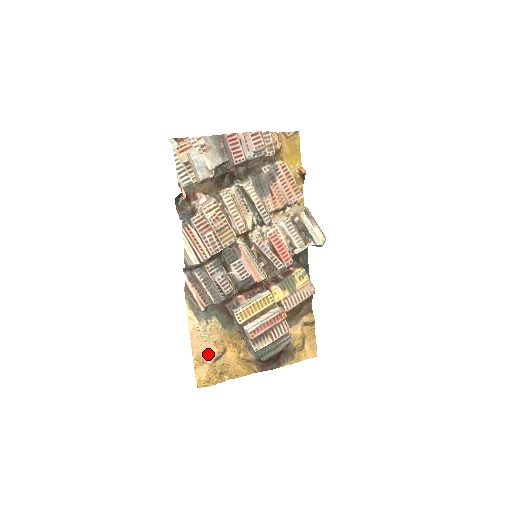
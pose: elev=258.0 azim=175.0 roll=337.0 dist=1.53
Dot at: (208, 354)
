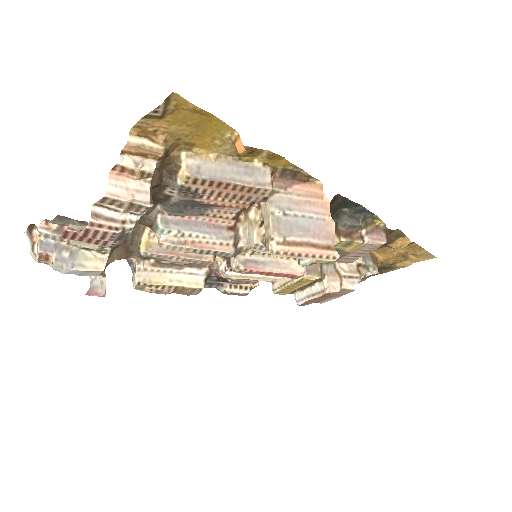
Dot at: occluded
